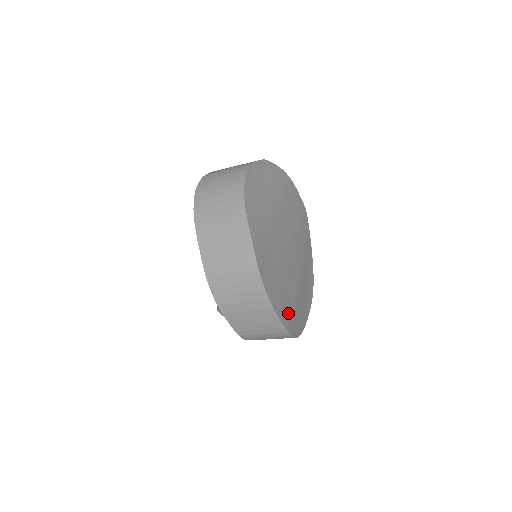
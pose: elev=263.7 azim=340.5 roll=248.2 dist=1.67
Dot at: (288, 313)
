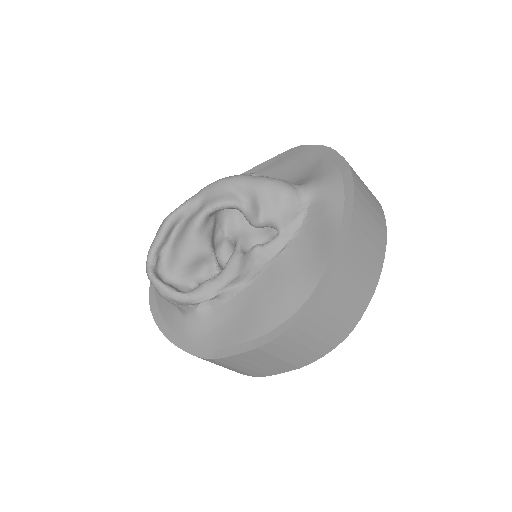
Dot at: occluded
